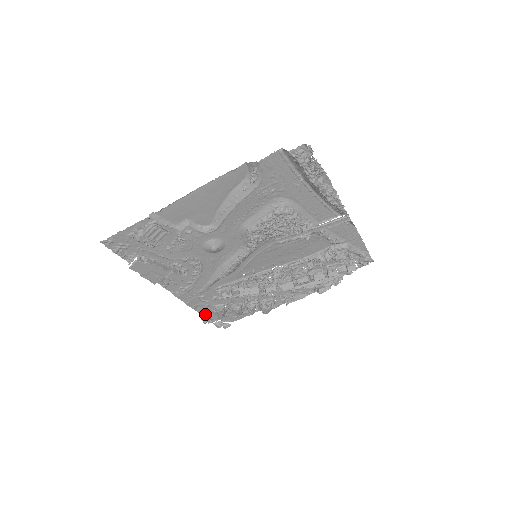
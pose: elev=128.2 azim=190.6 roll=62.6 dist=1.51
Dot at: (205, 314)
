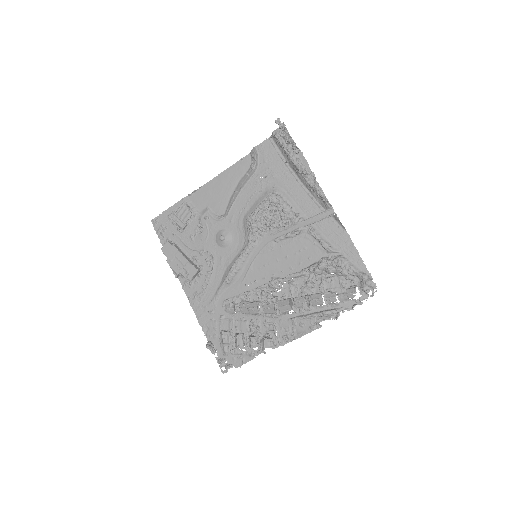
Dot at: (212, 343)
